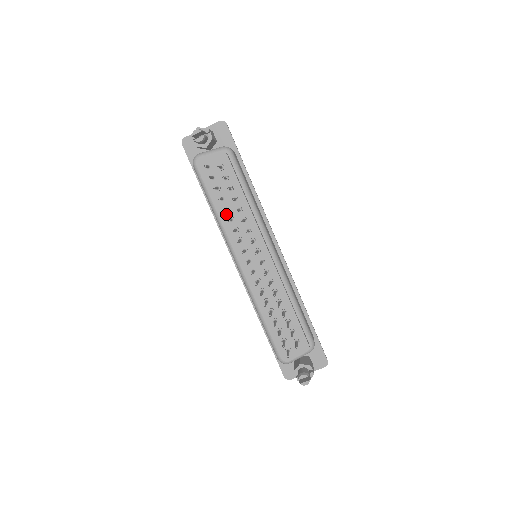
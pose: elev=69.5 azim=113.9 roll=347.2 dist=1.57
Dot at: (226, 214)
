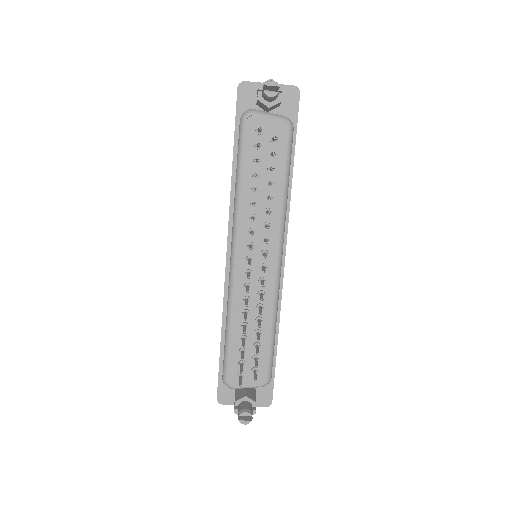
Dot at: (251, 194)
